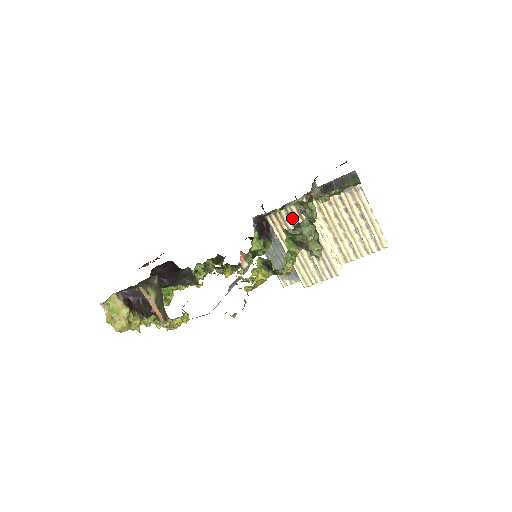
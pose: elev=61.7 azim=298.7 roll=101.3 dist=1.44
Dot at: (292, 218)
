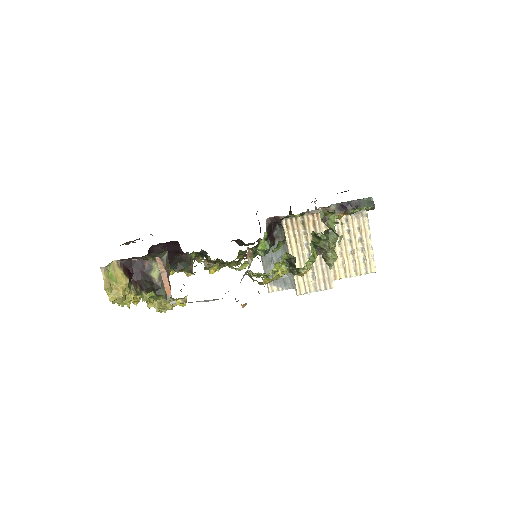
Dot at: (306, 226)
